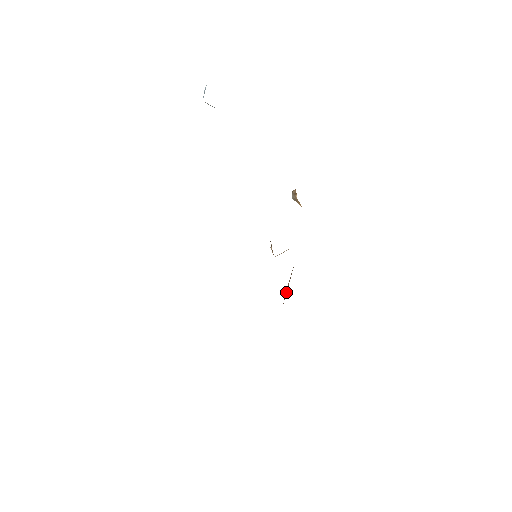
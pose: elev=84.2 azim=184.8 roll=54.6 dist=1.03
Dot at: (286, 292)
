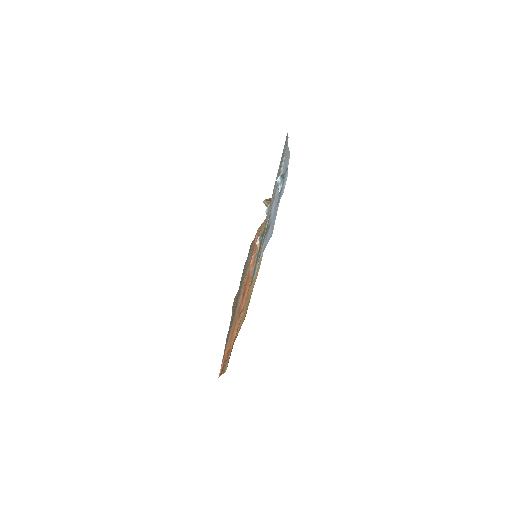
Dot at: (251, 262)
